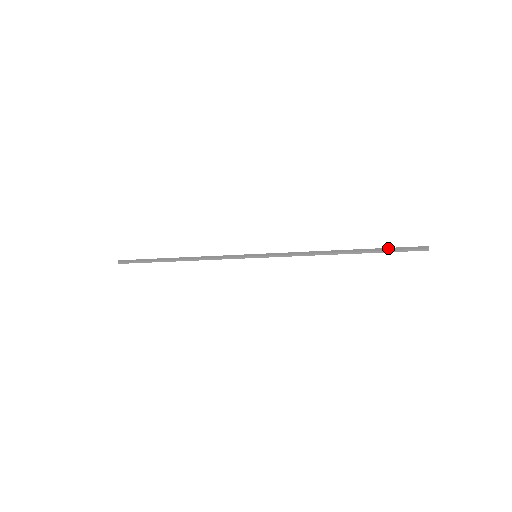
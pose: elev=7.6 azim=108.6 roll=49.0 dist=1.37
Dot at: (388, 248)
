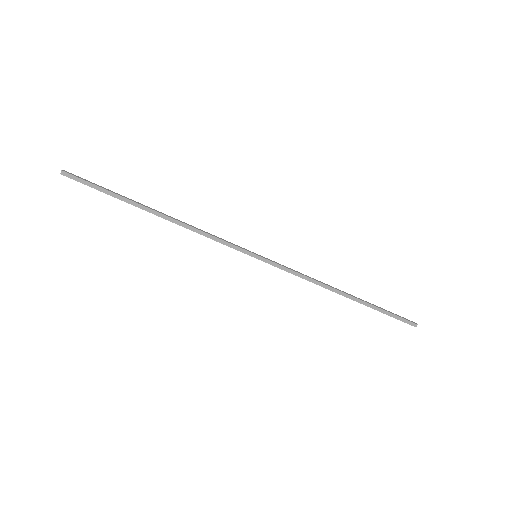
Dot at: (383, 311)
